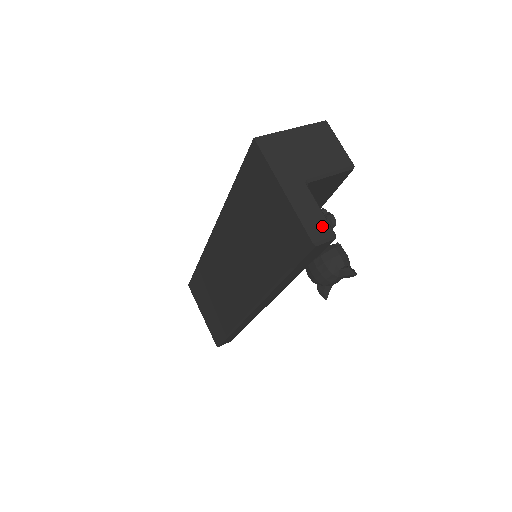
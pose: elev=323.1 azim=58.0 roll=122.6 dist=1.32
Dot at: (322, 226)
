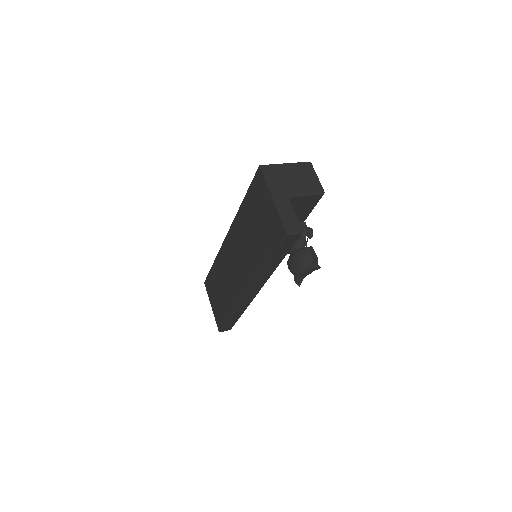
Dot at: (295, 224)
